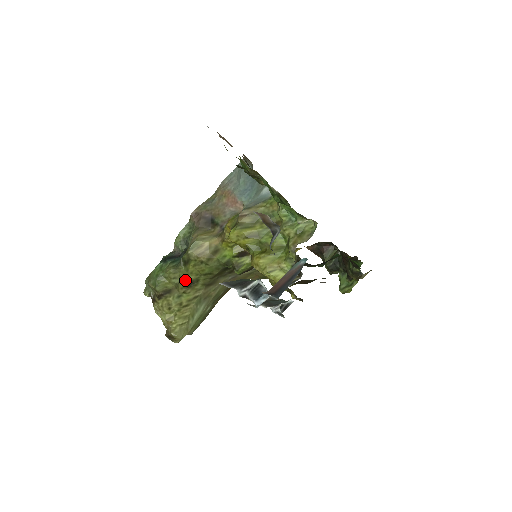
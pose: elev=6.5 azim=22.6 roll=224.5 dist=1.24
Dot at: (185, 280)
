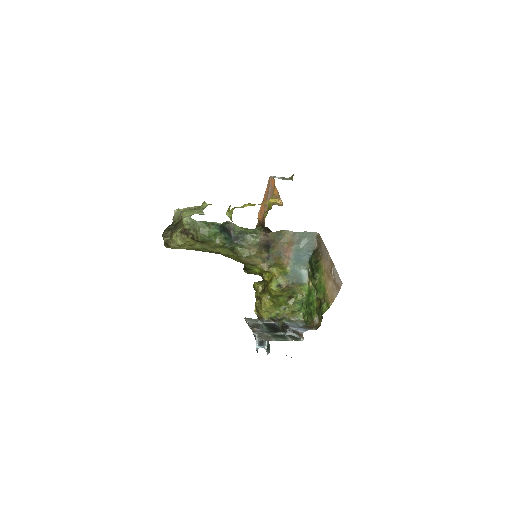
Dot at: (220, 252)
